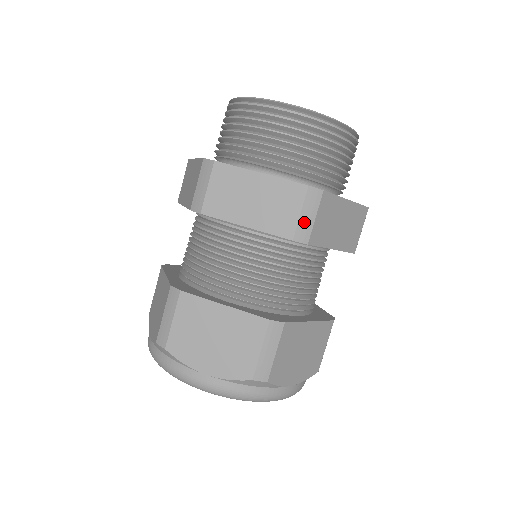
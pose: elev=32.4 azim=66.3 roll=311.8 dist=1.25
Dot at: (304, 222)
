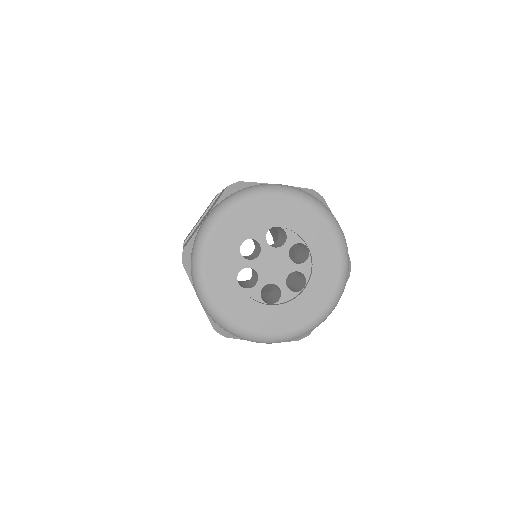
Dot at: occluded
